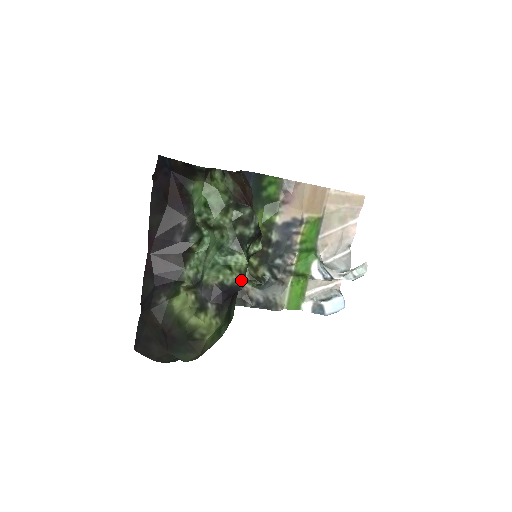
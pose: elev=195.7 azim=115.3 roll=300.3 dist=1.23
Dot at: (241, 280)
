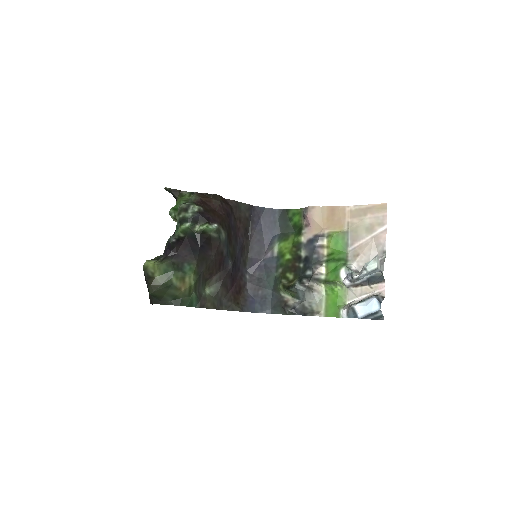
Dot at: (170, 237)
